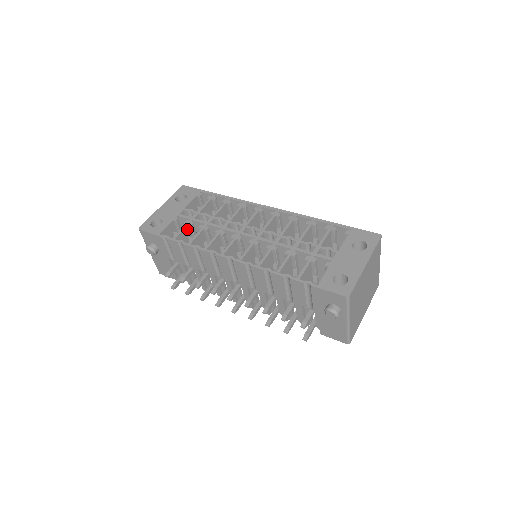
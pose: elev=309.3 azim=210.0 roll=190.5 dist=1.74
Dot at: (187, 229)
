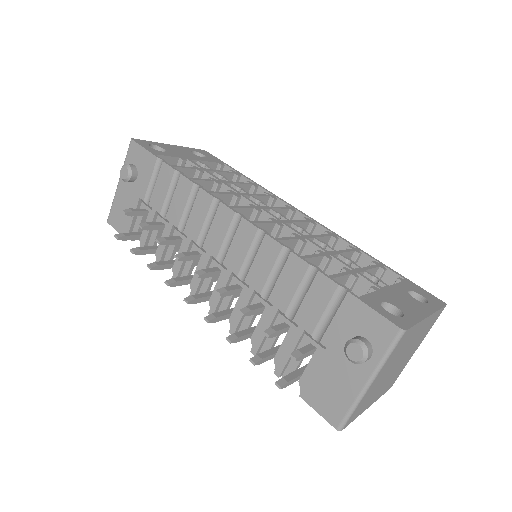
Dot at: (191, 174)
